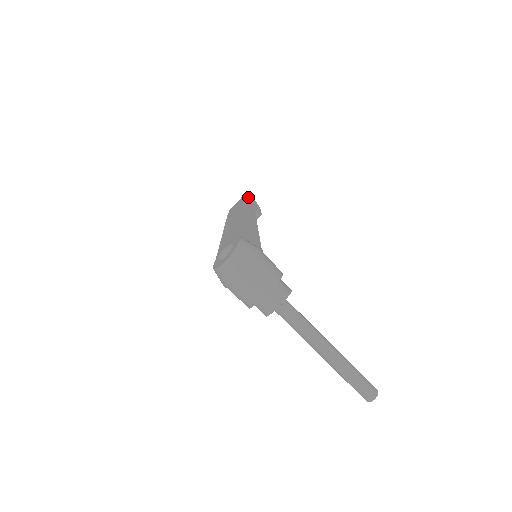
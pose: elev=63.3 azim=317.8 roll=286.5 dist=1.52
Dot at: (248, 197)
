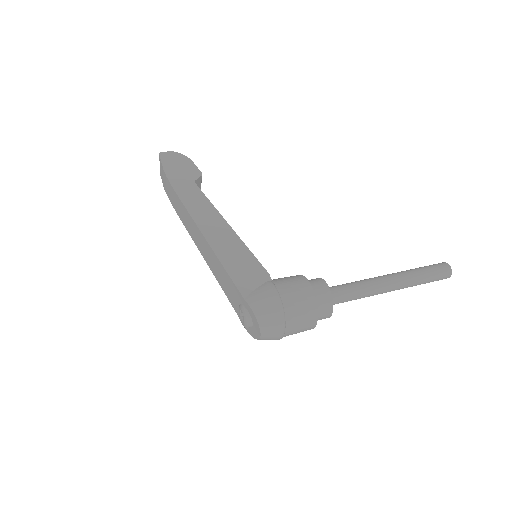
Dot at: (168, 164)
